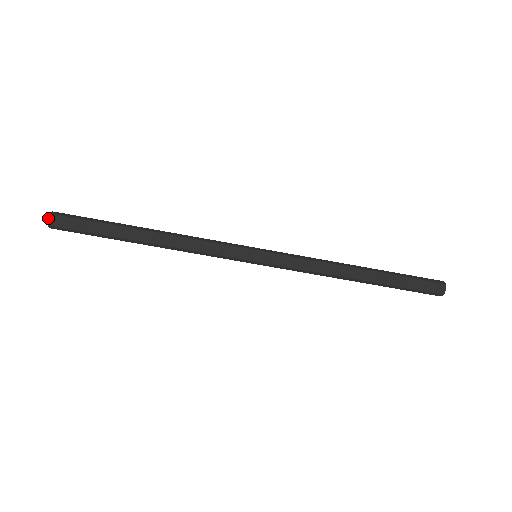
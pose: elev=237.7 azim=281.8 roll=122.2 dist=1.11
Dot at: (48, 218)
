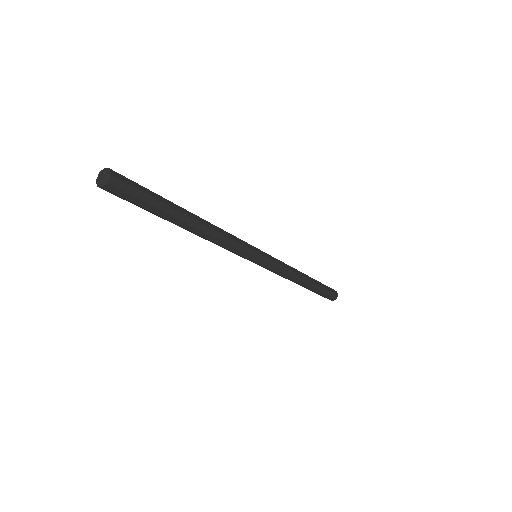
Dot at: (108, 182)
